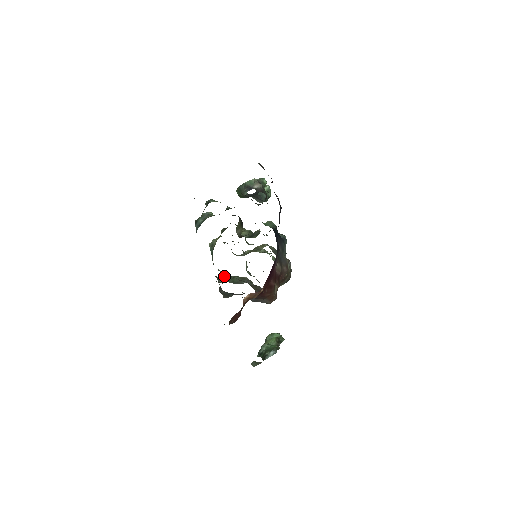
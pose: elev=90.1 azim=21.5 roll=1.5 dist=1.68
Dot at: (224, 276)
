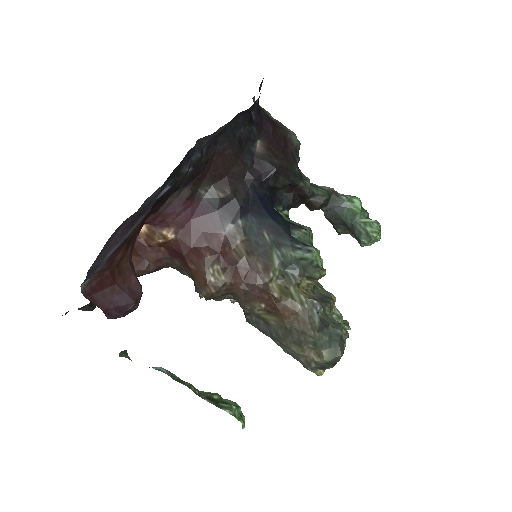
Dot at: occluded
